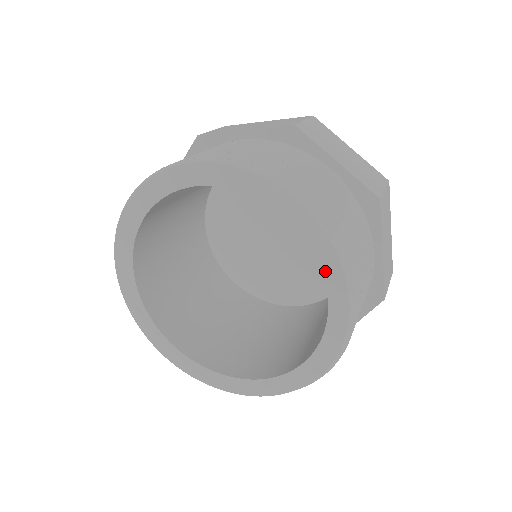
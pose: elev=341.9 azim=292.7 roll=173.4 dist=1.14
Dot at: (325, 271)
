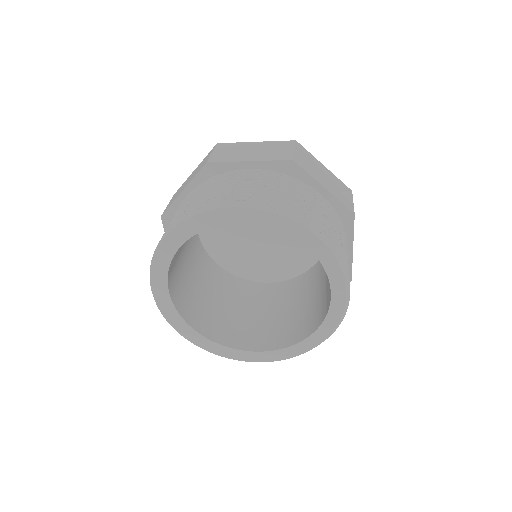
Dot at: (331, 280)
